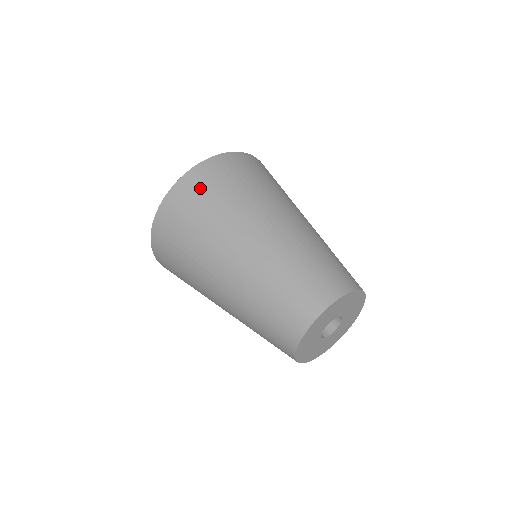
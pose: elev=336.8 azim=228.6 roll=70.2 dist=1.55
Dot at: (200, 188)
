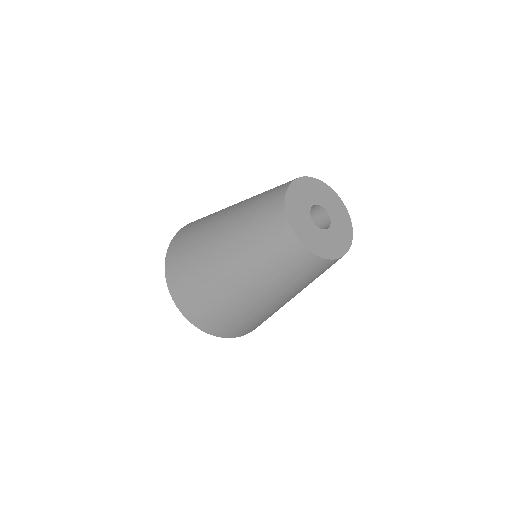
Dot at: occluded
